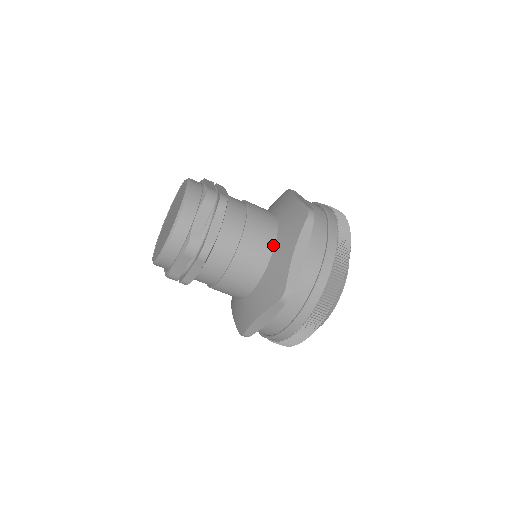
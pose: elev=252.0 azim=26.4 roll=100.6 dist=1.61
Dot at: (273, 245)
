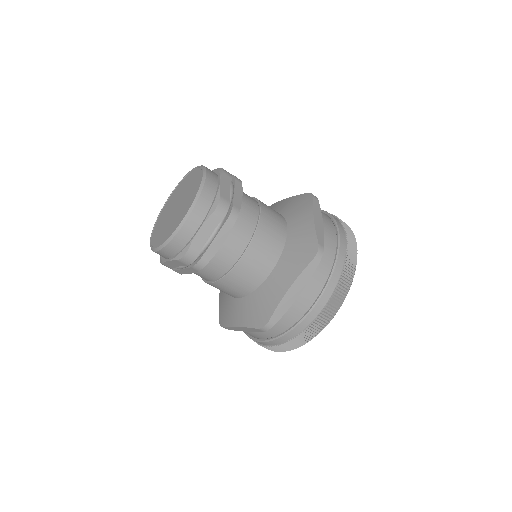
Dot at: (272, 268)
